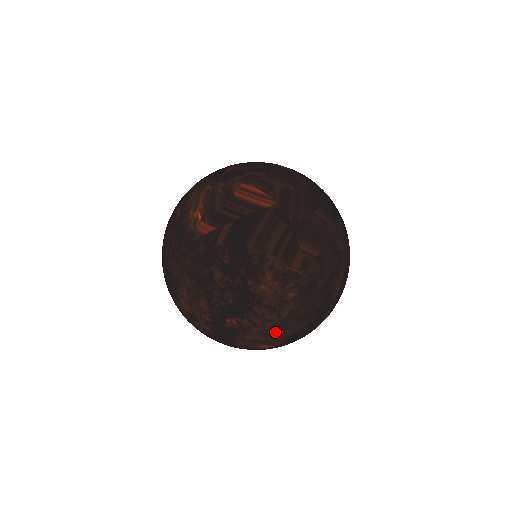
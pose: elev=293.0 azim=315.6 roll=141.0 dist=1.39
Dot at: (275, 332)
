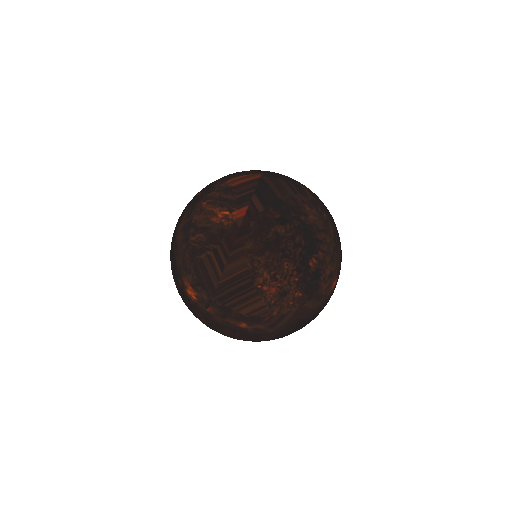
Dot at: (336, 255)
